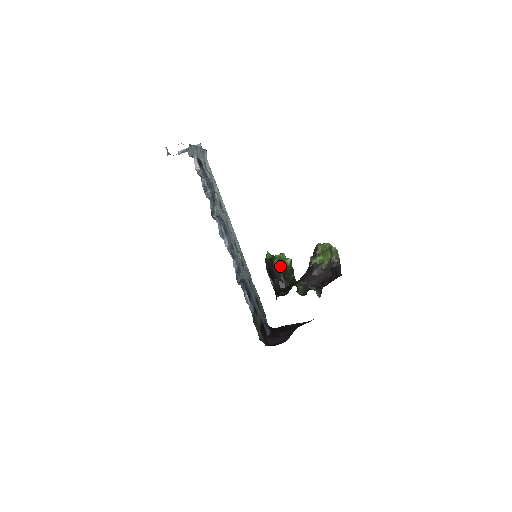
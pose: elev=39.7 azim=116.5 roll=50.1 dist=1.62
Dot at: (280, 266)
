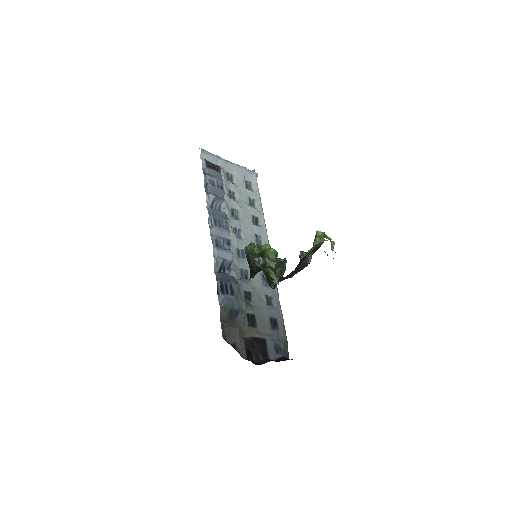
Dot at: (254, 253)
